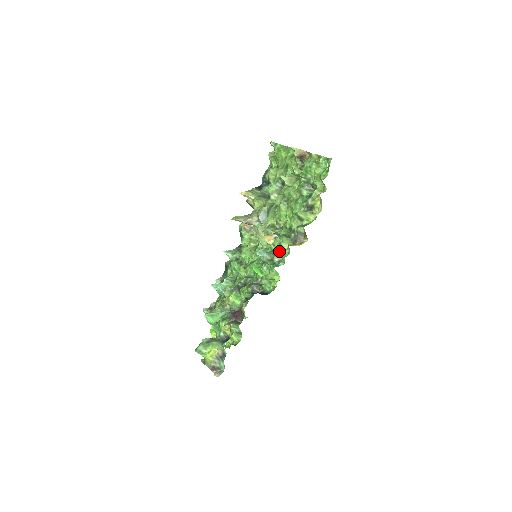
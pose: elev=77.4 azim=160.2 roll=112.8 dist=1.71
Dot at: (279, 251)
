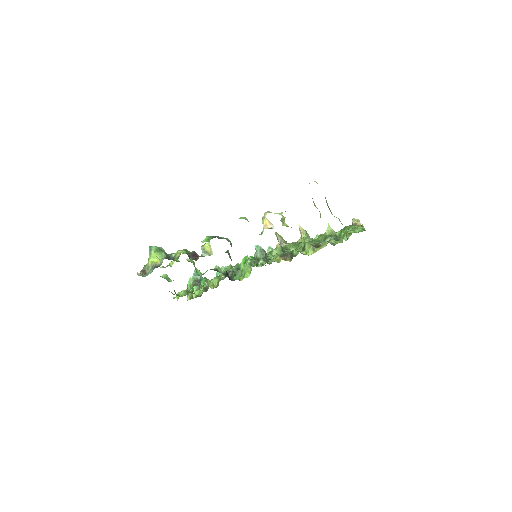
Dot at: occluded
